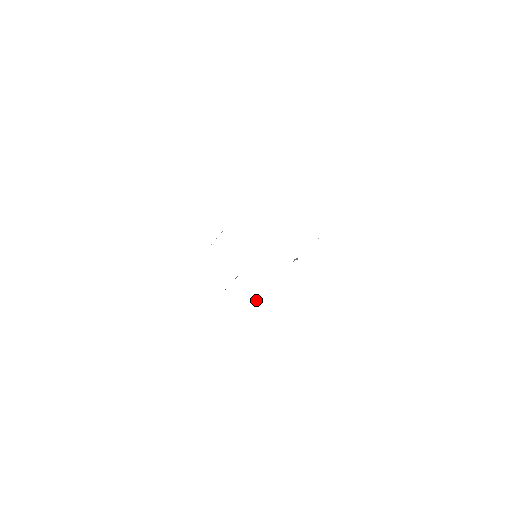
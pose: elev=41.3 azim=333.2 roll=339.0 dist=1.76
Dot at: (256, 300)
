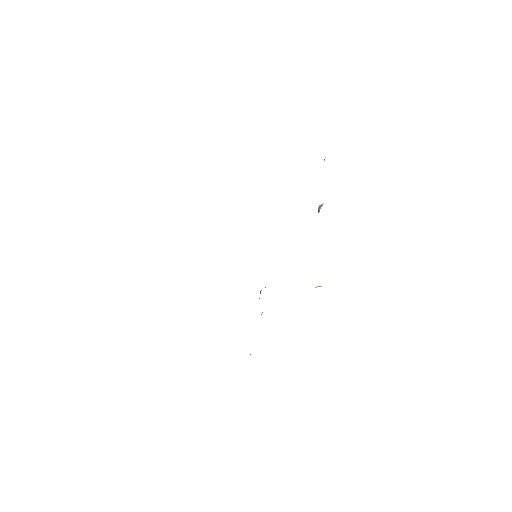
Dot at: occluded
